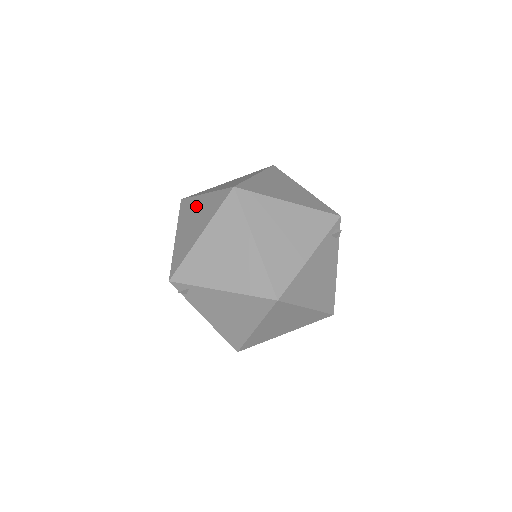
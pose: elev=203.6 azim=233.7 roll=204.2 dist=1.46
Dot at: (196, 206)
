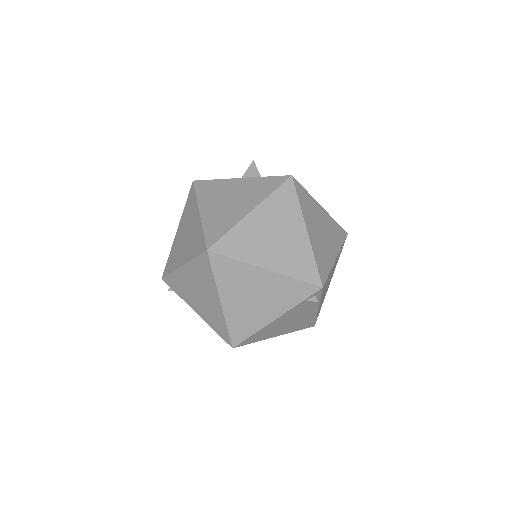
Dot at: (192, 218)
